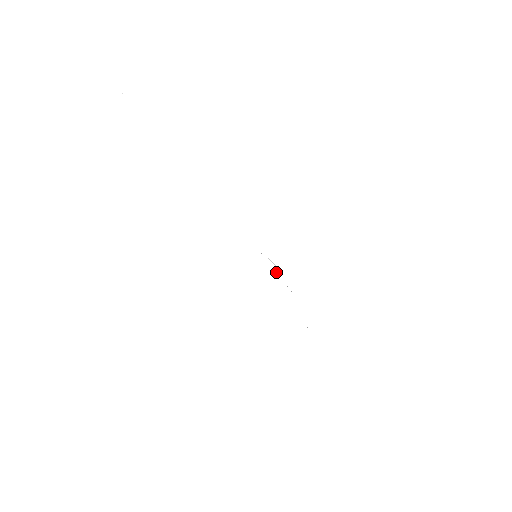
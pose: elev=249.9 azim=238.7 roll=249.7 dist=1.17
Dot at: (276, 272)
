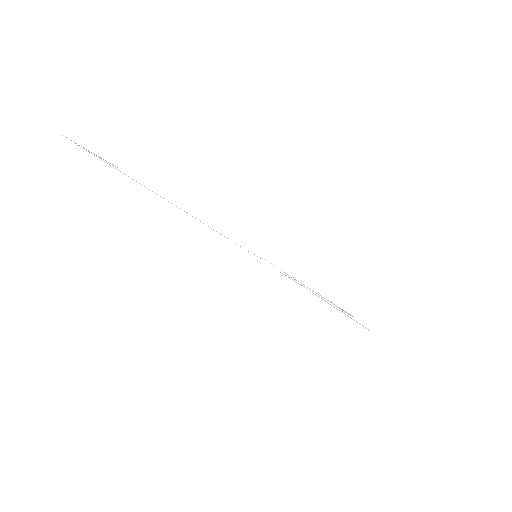
Dot at: occluded
